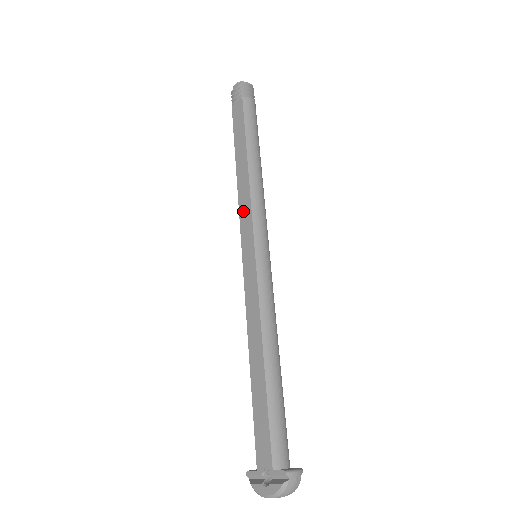
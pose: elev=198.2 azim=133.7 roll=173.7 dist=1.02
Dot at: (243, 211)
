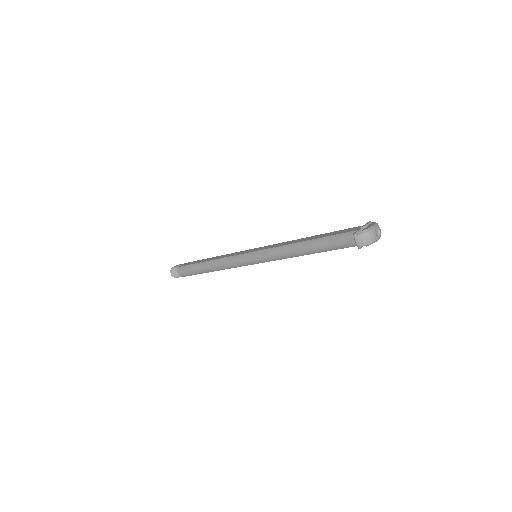
Dot at: (232, 255)
